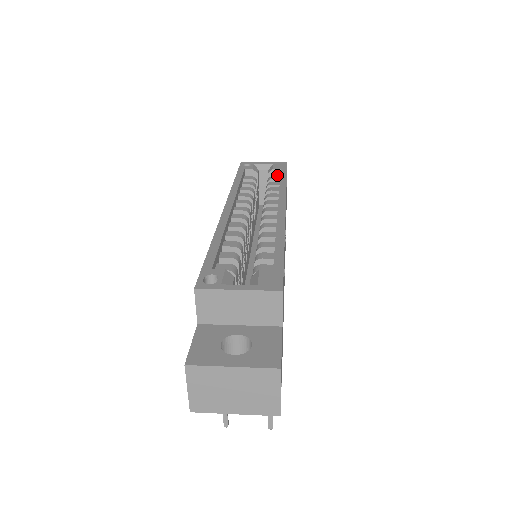
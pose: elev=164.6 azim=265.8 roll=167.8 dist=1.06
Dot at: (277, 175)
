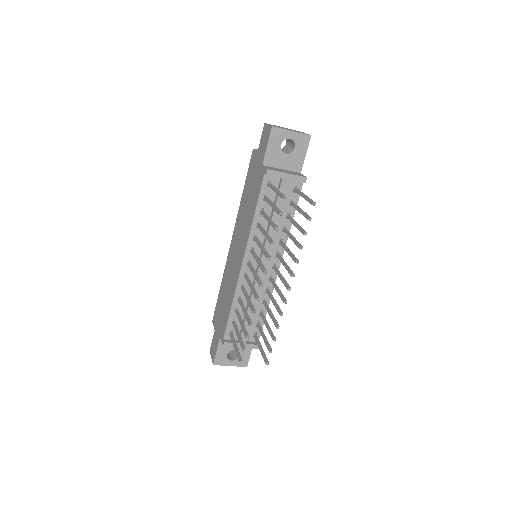
Dot at: occluded
